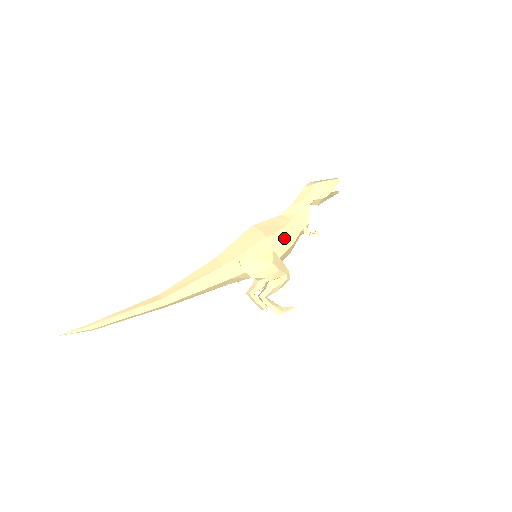
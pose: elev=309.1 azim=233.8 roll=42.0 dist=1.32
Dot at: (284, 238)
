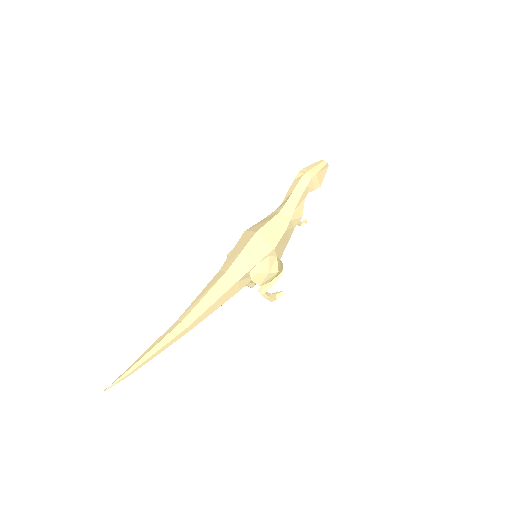
Dot at: (284, 240)
